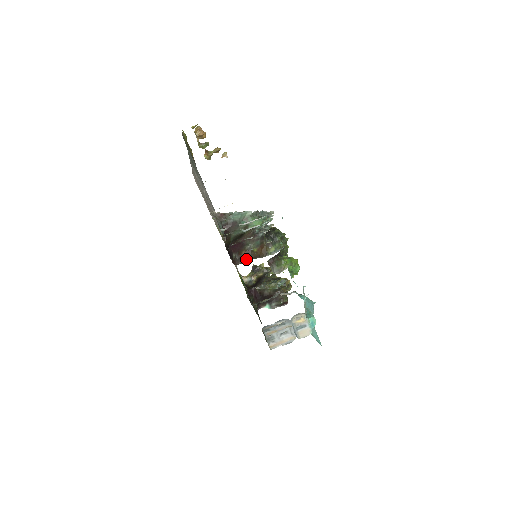
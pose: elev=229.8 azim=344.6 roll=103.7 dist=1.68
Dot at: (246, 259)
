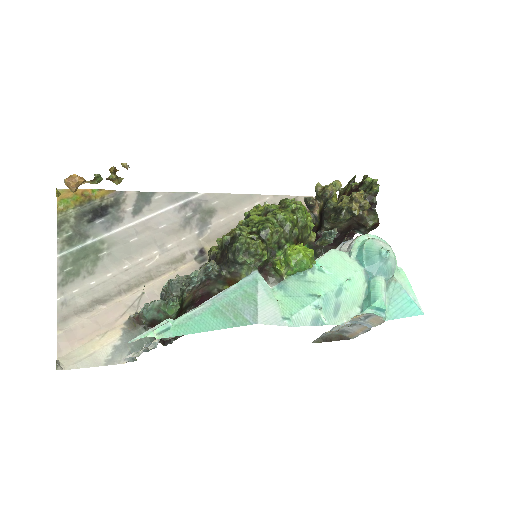
Dot at: occluded
